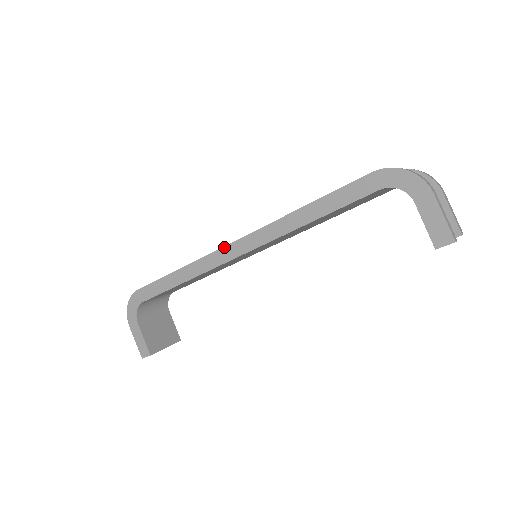
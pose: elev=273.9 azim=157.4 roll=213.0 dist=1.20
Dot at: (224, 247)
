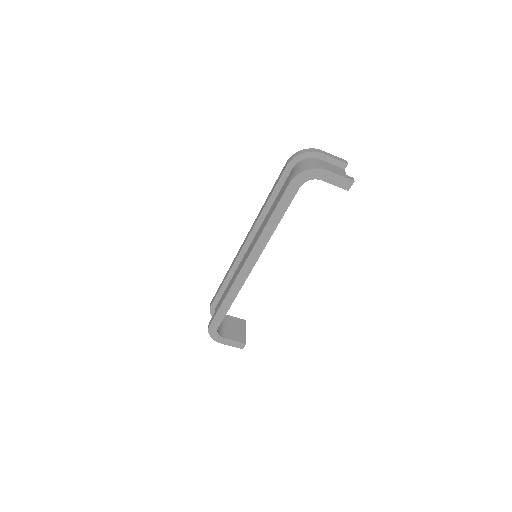
Dot at: (241, 270)
